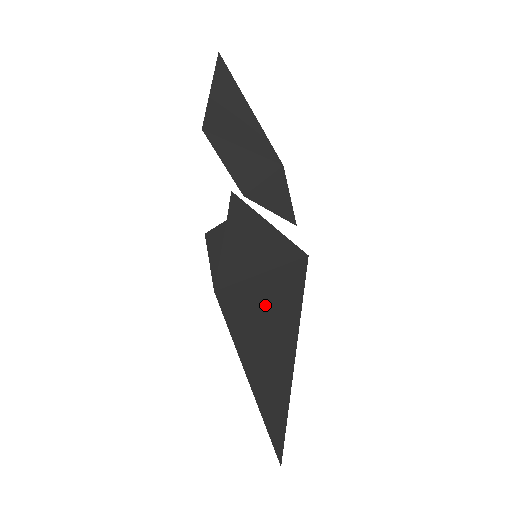
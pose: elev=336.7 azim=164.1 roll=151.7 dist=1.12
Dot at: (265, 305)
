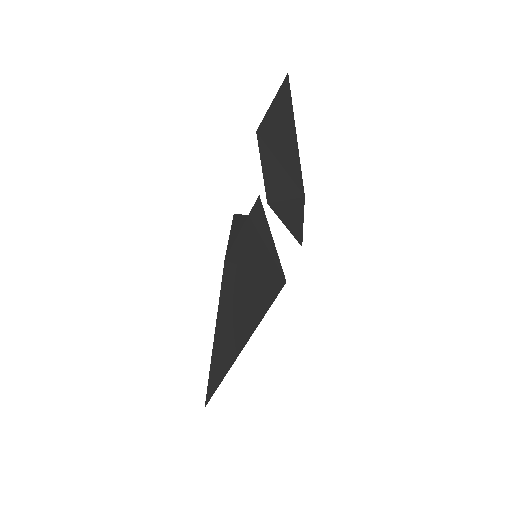
Dot at: (246, 296)
